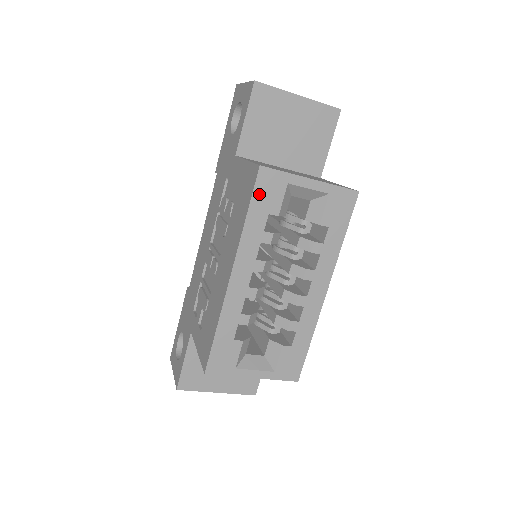
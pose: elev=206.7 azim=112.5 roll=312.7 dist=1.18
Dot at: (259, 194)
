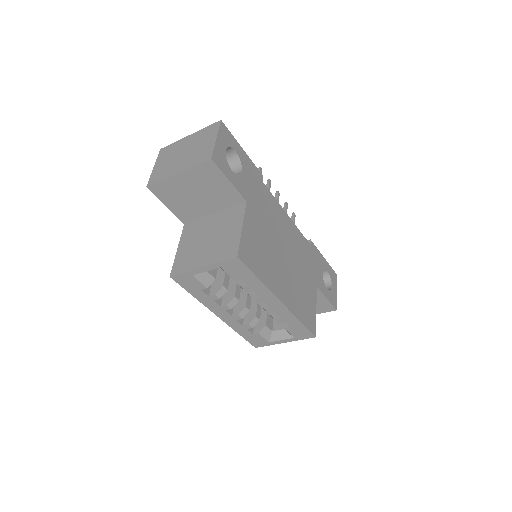
Dot at: (186, 286)
